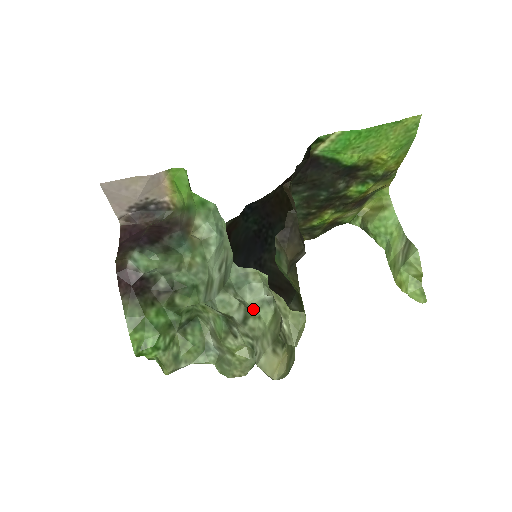
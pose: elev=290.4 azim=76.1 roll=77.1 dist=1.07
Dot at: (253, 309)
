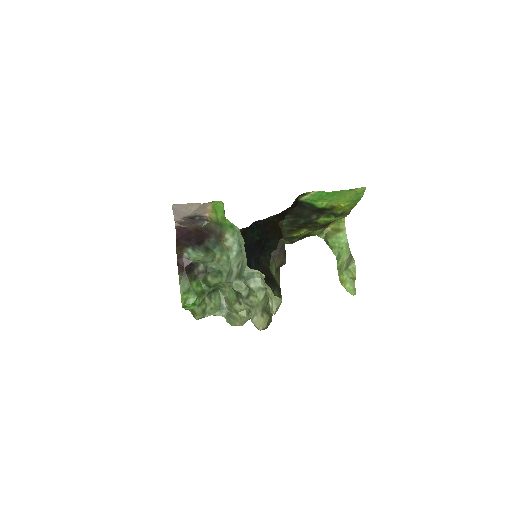
Dot at: (254, 291)
